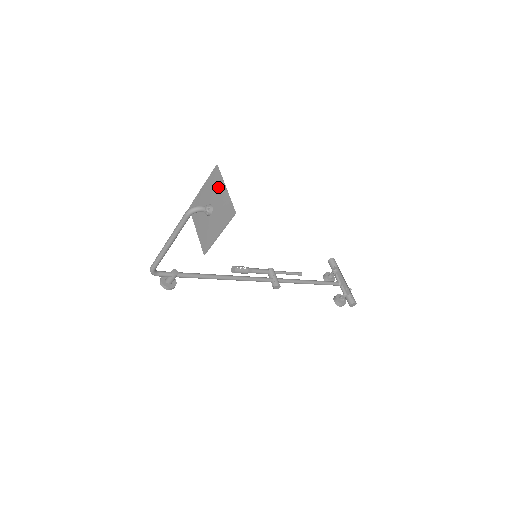
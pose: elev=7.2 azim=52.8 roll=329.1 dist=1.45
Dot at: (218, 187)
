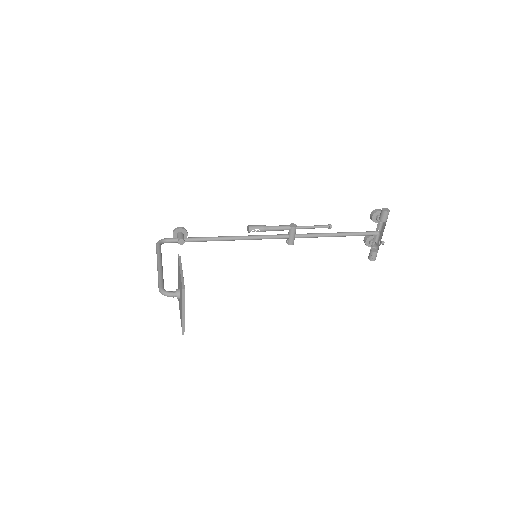
Dot at: (181, 301)
